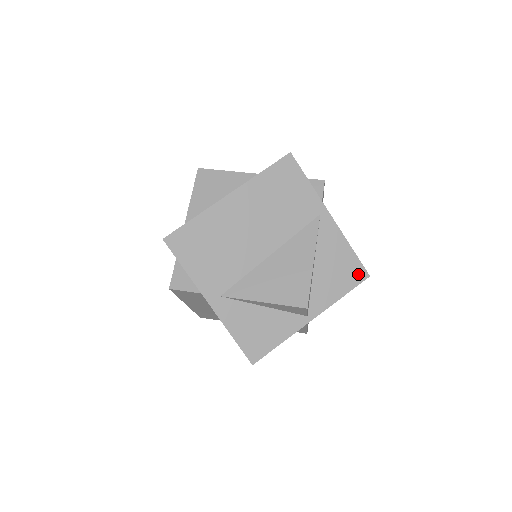
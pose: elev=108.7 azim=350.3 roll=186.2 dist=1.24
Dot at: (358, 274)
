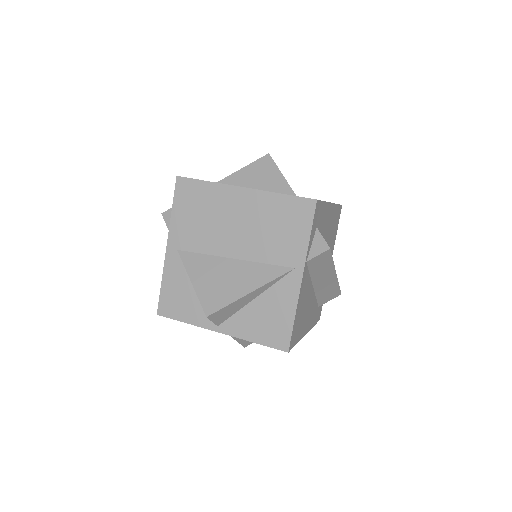
Dot at: (281, 341)
